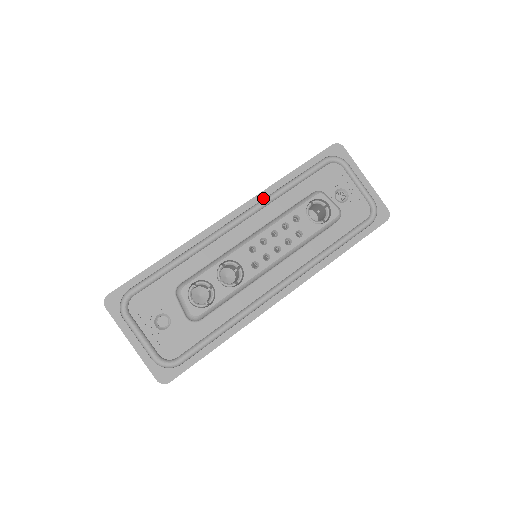
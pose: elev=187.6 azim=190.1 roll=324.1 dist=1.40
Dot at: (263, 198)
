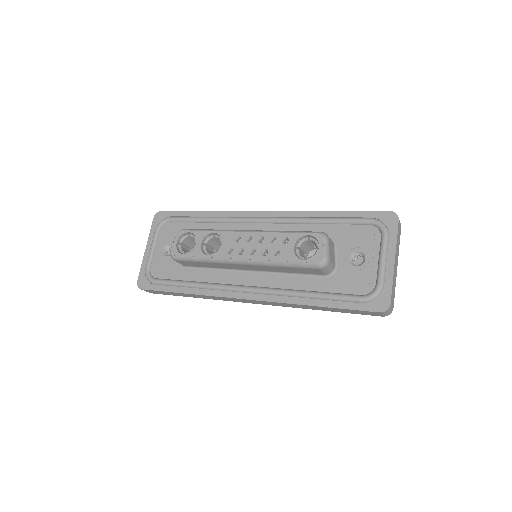
Dot at: (294, 216)
